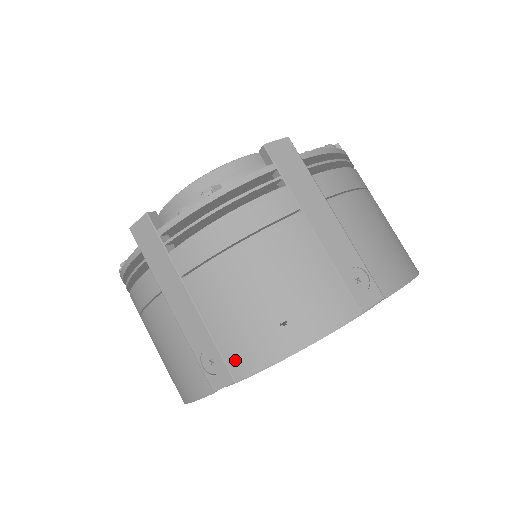
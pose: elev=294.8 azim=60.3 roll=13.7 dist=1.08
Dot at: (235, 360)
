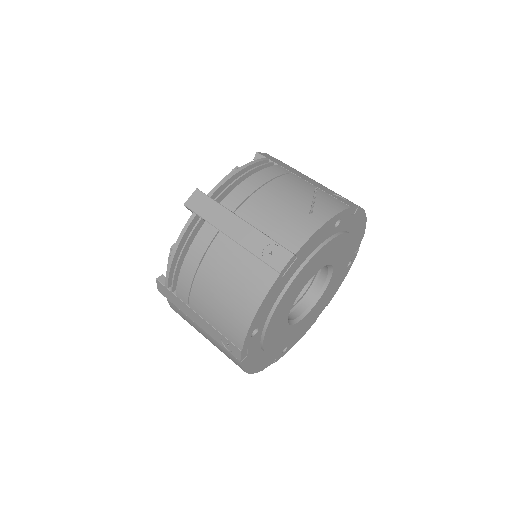
Dot at: (289, 241)
